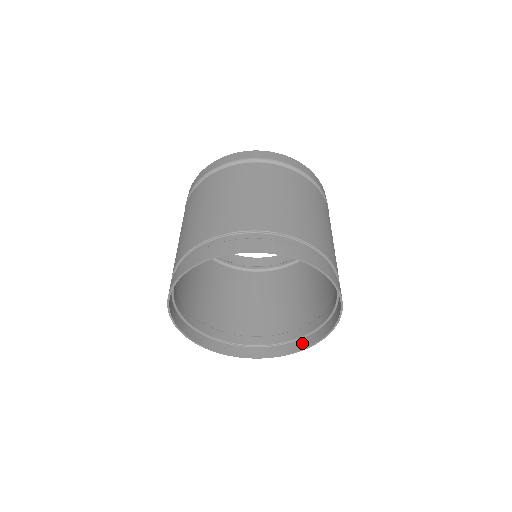
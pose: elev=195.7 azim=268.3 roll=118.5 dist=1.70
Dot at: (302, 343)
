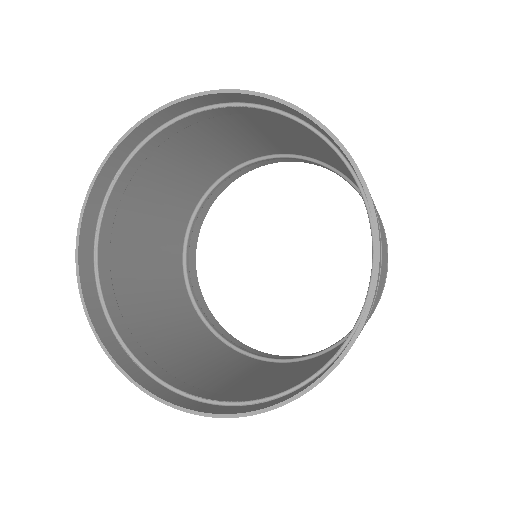
Dot at: occluded
